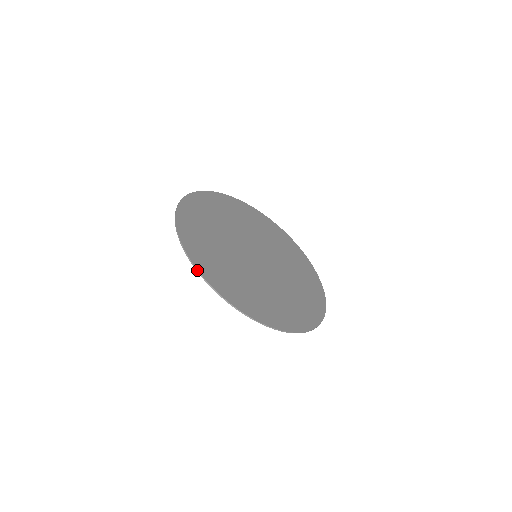
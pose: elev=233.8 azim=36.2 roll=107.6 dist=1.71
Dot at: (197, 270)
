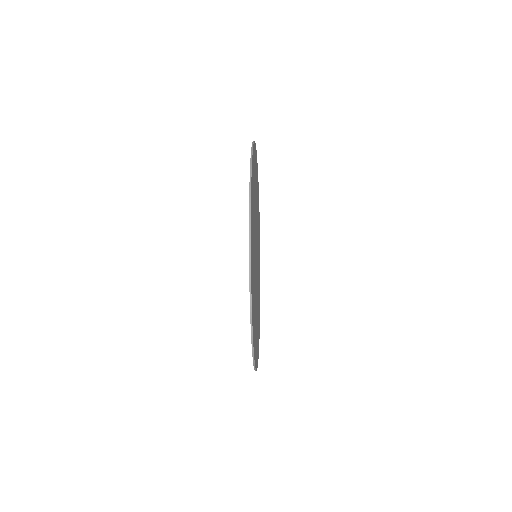
Dot at: (250, 210)
